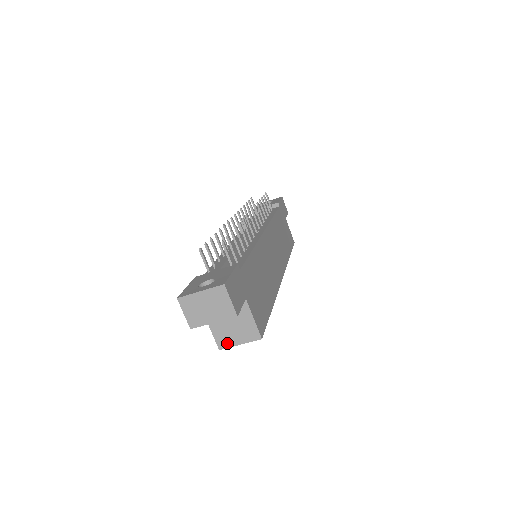
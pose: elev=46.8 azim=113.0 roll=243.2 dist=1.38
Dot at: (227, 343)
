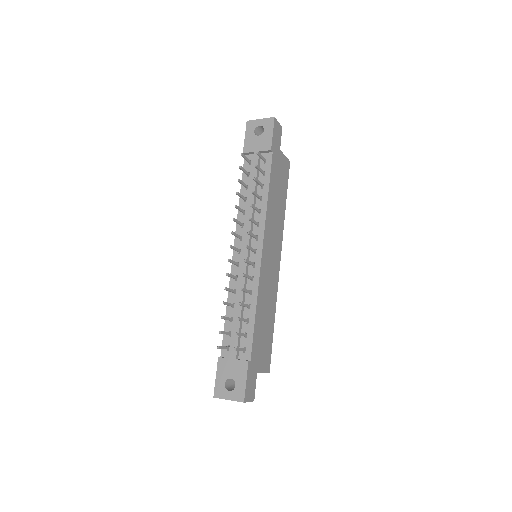
Dot at: occluded
